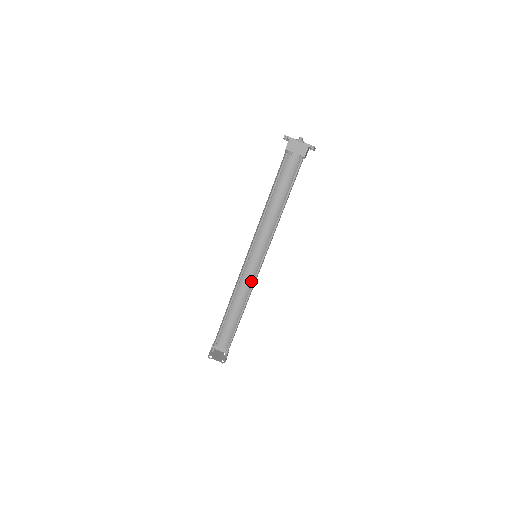
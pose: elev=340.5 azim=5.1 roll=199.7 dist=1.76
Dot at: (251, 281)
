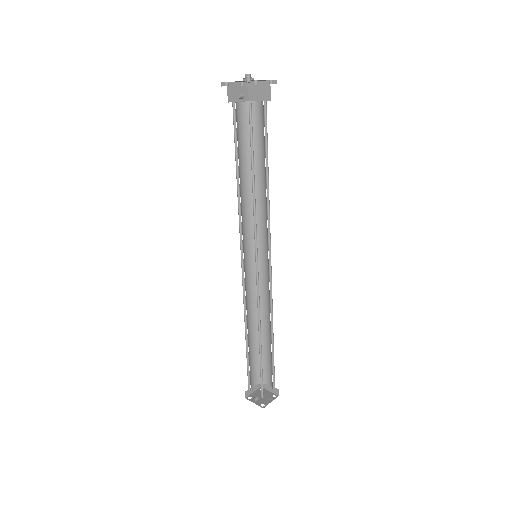
Dot at: (269, 292)
